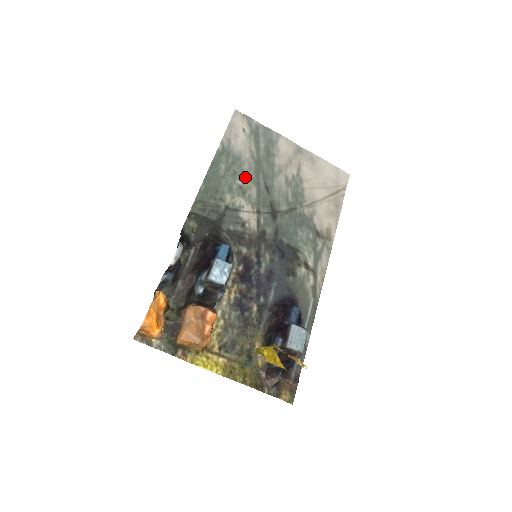
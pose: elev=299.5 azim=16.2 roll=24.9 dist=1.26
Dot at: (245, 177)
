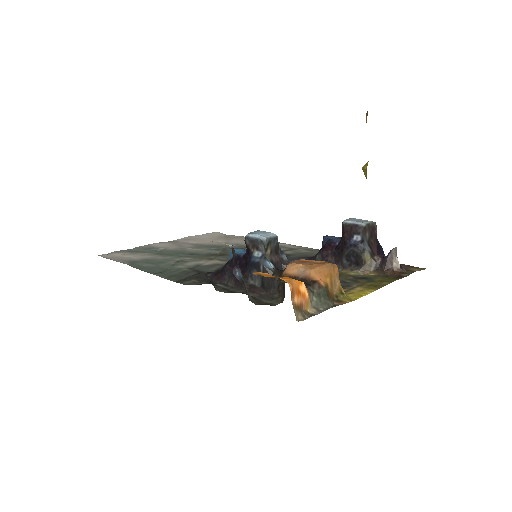
Dot at: (169, 259)
